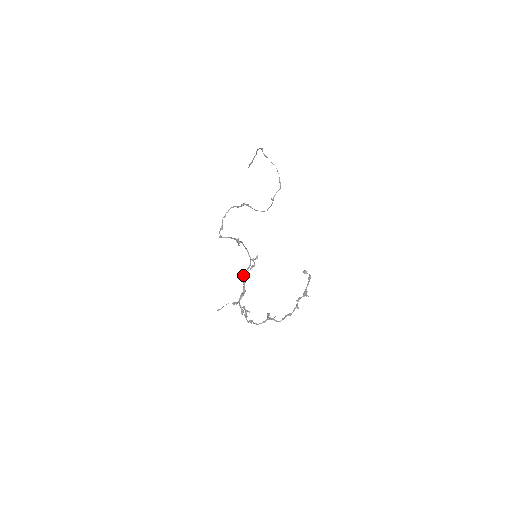
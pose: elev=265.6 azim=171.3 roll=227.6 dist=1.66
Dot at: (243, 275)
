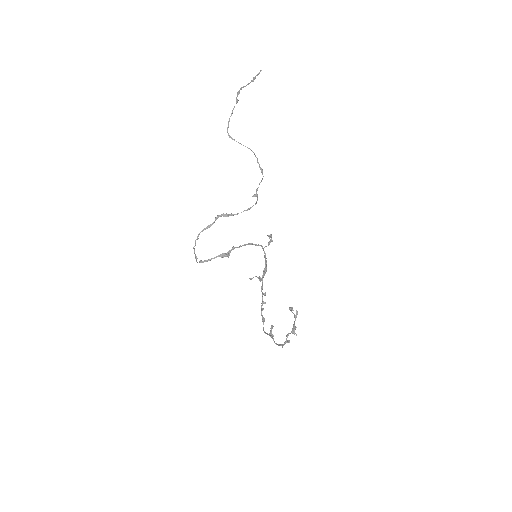
Dot at: occluded
